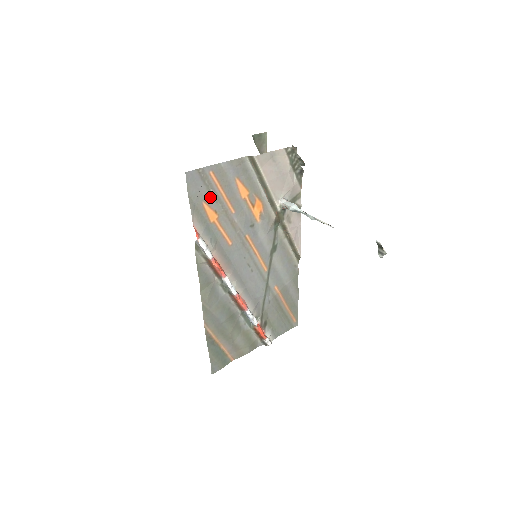
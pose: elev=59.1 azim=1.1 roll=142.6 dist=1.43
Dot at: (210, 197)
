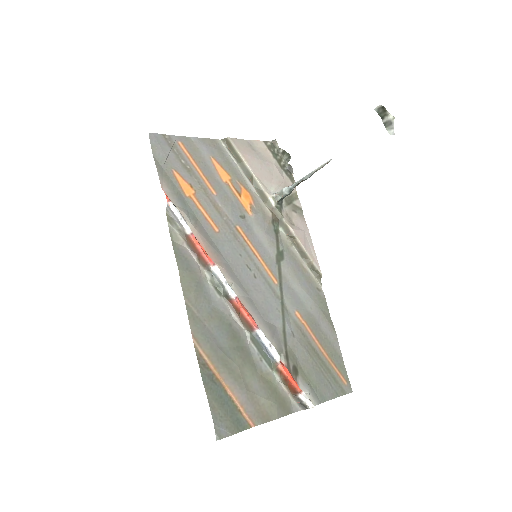
Dot at: (182, 168)
